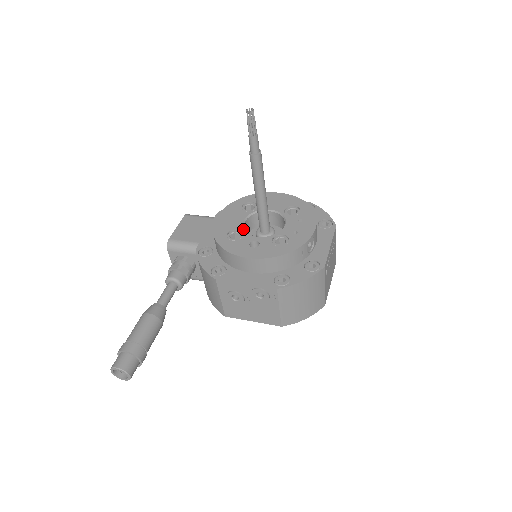
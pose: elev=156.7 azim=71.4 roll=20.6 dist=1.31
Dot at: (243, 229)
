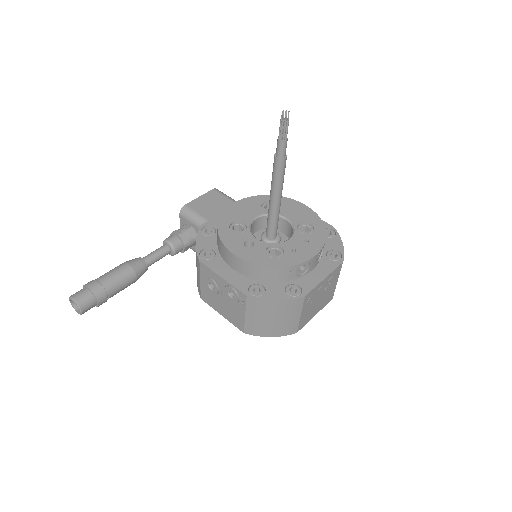
Dot at: (249, 225)
